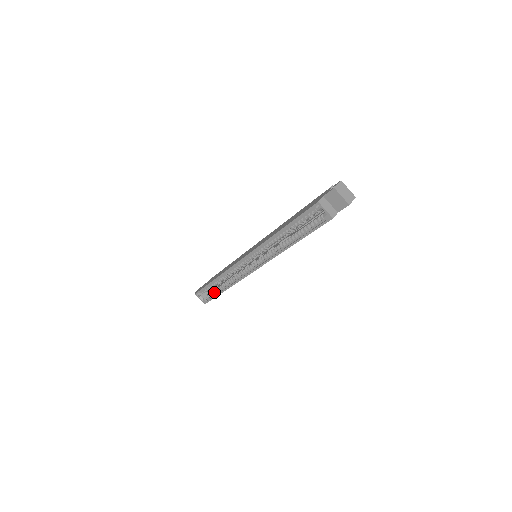
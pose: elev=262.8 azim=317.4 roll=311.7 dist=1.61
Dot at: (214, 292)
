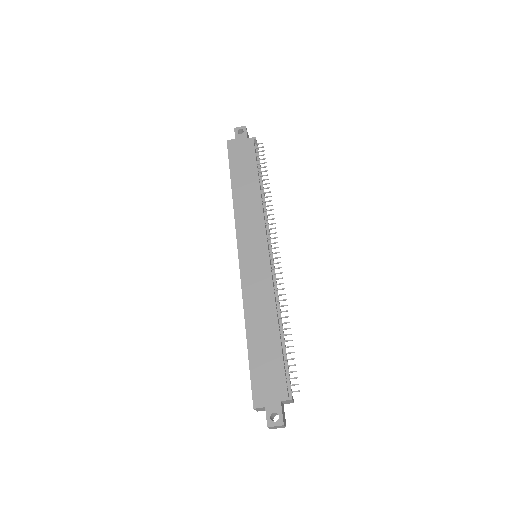
Dot at: occluded
